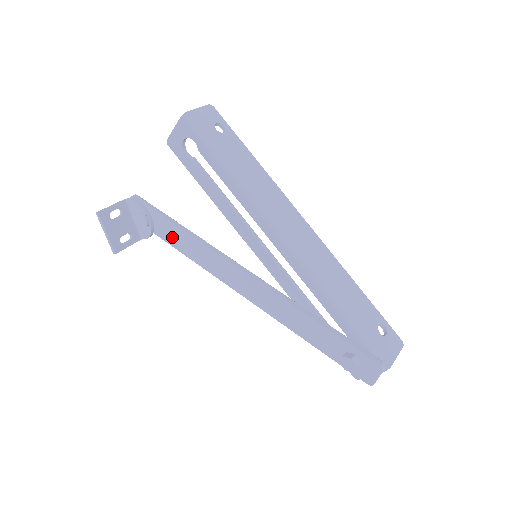
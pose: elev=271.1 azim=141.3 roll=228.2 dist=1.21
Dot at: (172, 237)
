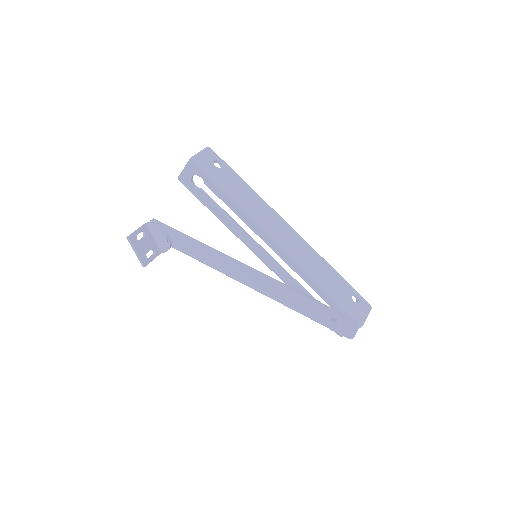
Dot at: (187, 249)
